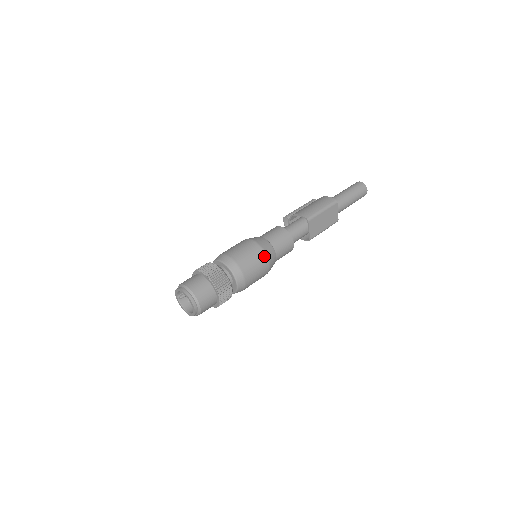
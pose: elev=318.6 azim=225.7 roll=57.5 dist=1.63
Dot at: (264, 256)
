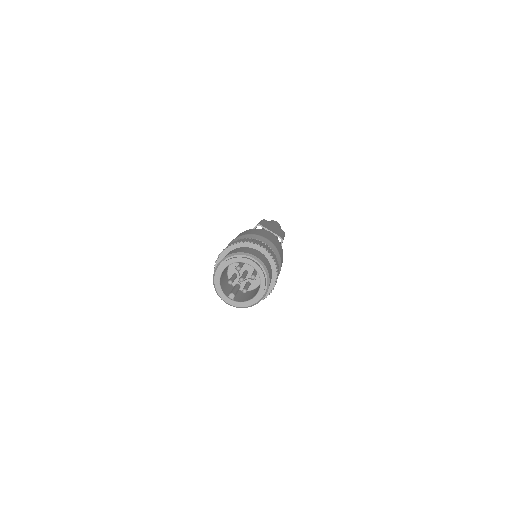
Dot at: (257, 229)
